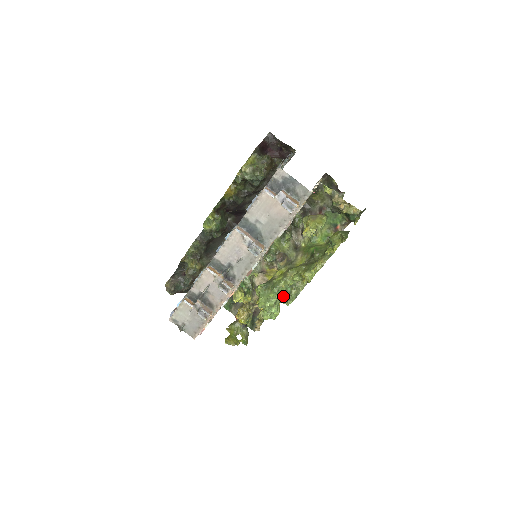
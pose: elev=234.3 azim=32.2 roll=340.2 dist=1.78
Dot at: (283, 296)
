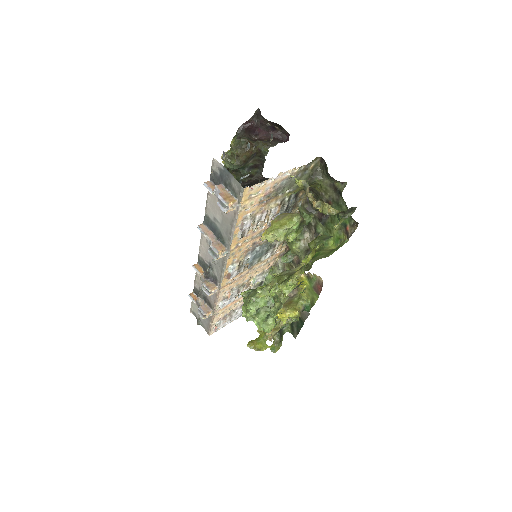
Dot at: occluded
